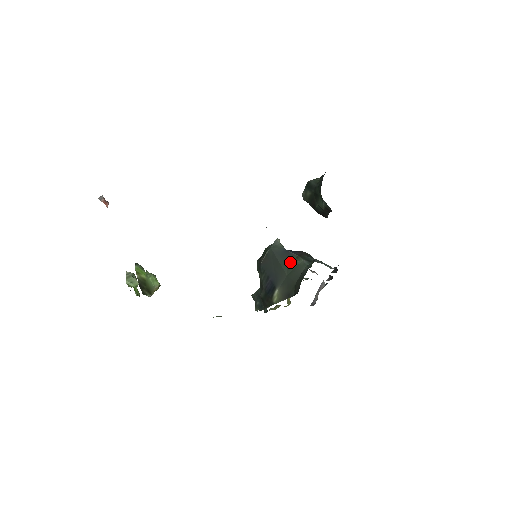
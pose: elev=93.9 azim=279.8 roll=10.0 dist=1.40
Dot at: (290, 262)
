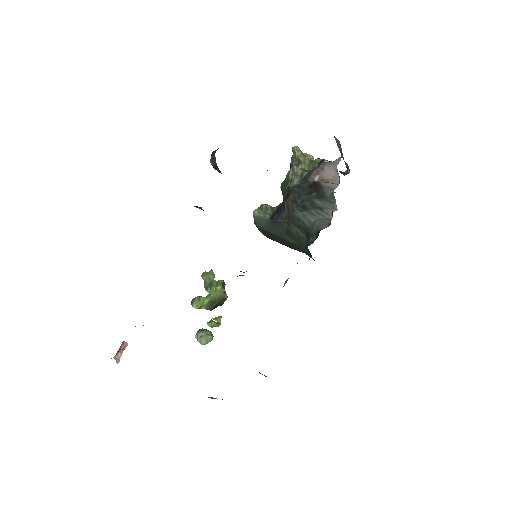
Dot at: (287, 233)
